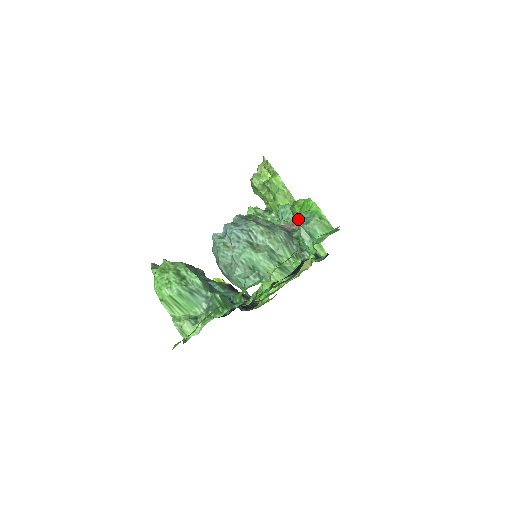
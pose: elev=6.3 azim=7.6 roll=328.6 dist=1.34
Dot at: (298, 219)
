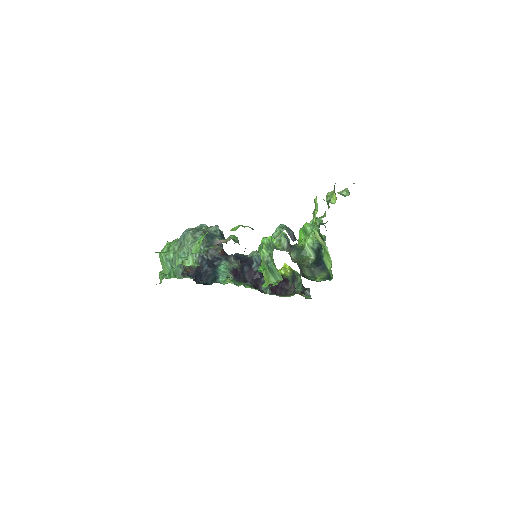
Dot at: occluded
